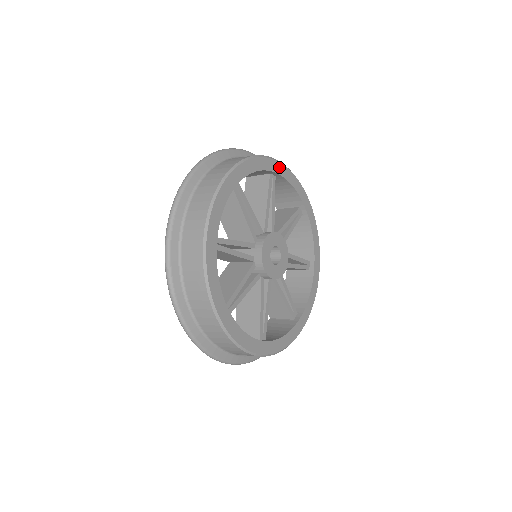
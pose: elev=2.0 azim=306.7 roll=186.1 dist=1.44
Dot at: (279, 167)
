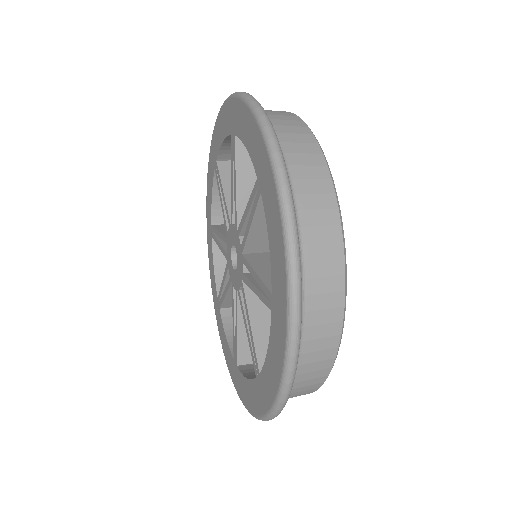
Dot at: occluded
